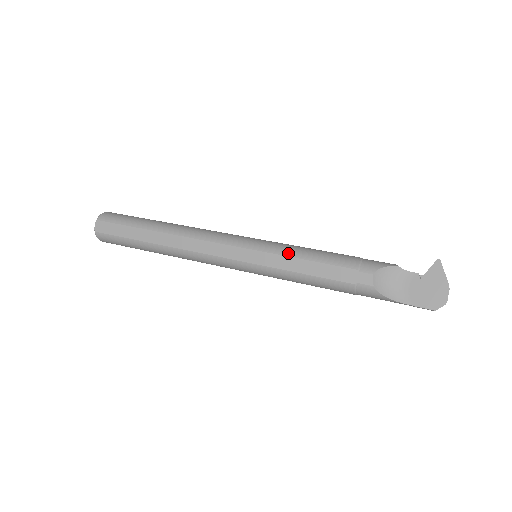
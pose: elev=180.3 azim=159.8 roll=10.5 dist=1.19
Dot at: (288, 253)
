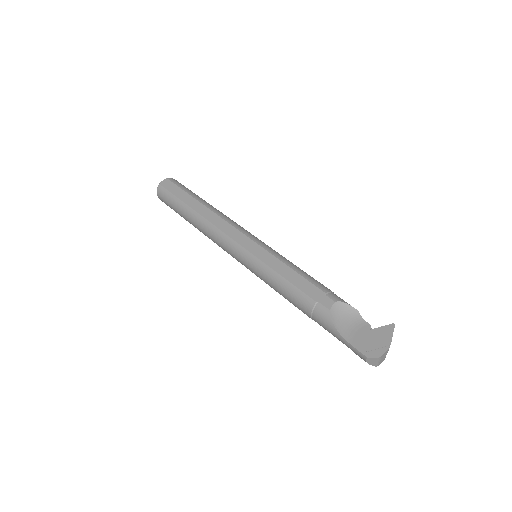
Dot at: (281, 258)
